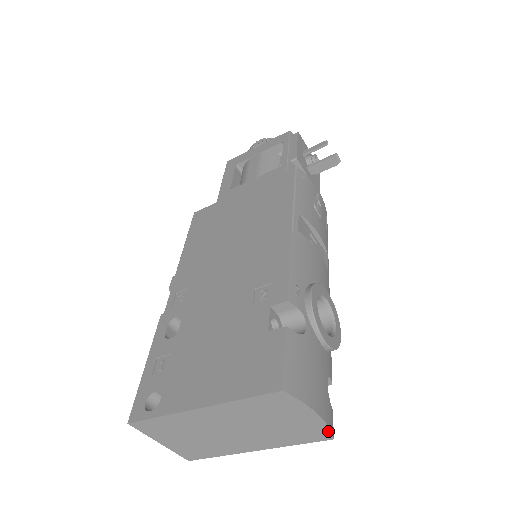
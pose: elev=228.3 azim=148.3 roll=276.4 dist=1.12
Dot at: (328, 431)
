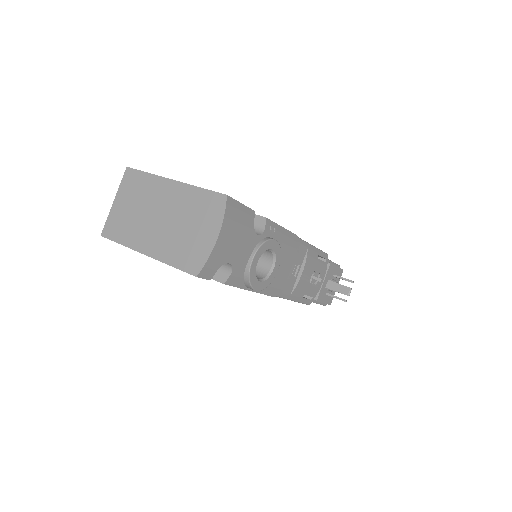
Dot at: (204, 263)
